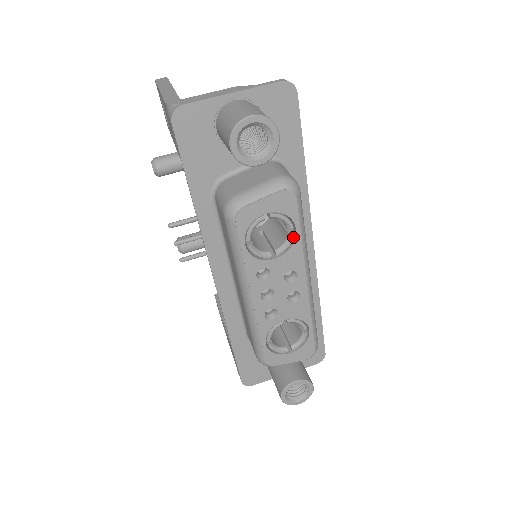
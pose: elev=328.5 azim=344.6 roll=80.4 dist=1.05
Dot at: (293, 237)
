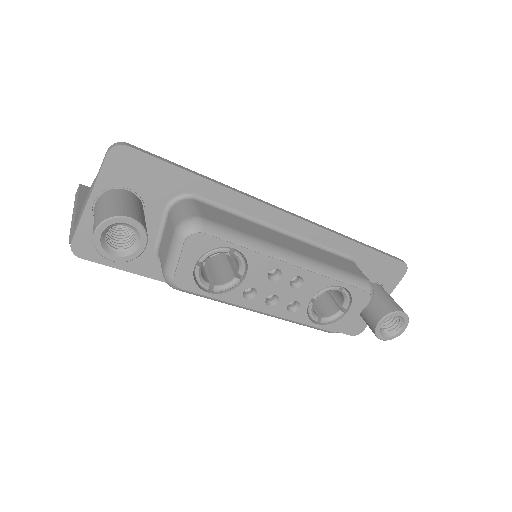
Dot at: (239, 254)
